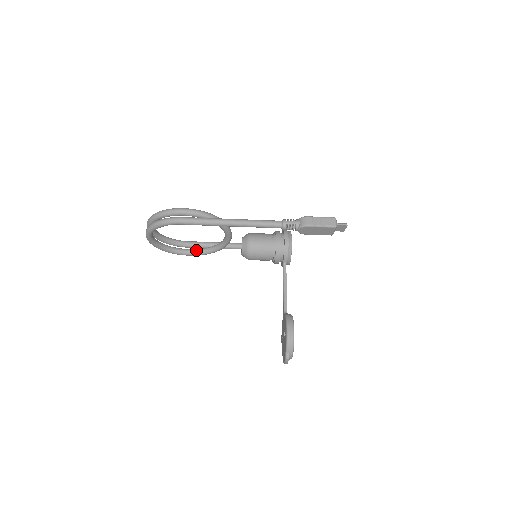
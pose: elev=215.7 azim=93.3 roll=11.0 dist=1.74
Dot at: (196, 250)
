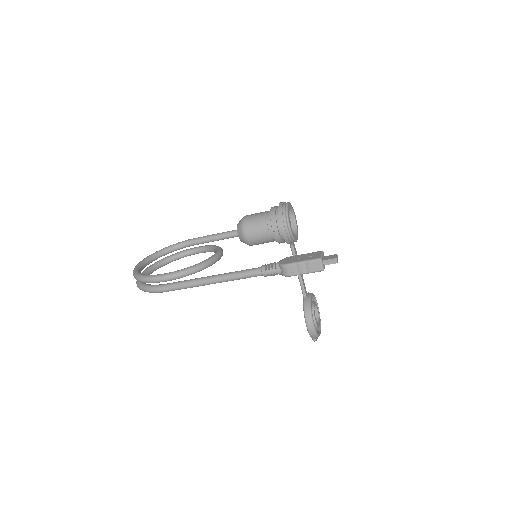
Dot at: (196, 251)
